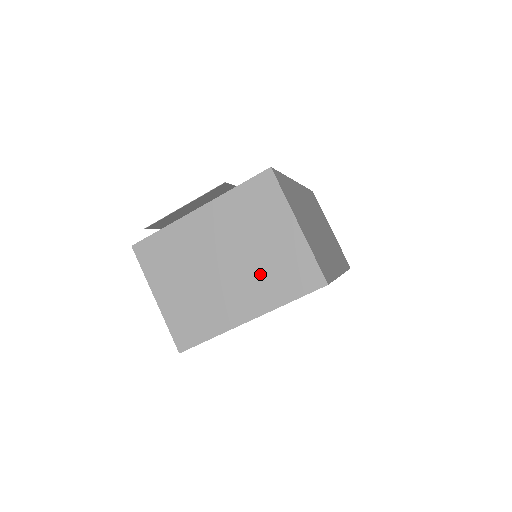
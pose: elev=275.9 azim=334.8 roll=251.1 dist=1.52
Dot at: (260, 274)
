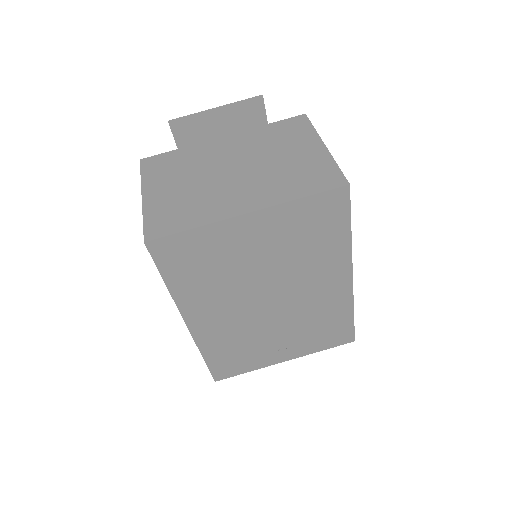
Dot at: (273, 177)
